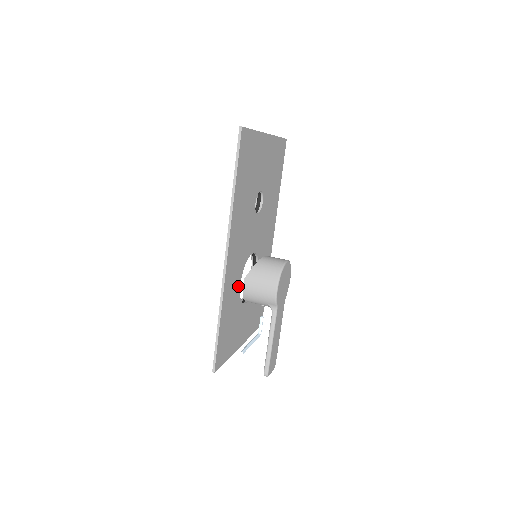
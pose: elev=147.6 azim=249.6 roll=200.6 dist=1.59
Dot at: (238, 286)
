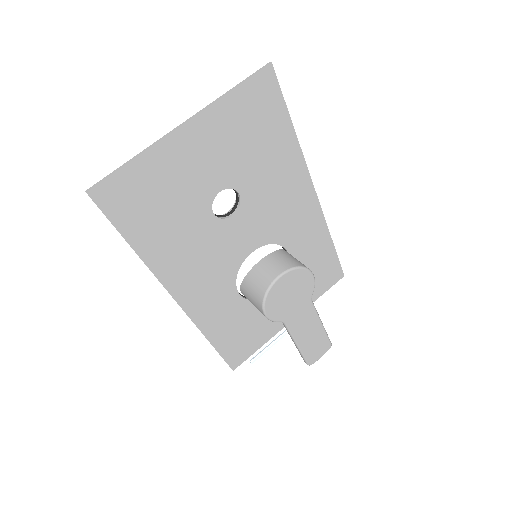
Dot at: (234, 297)
